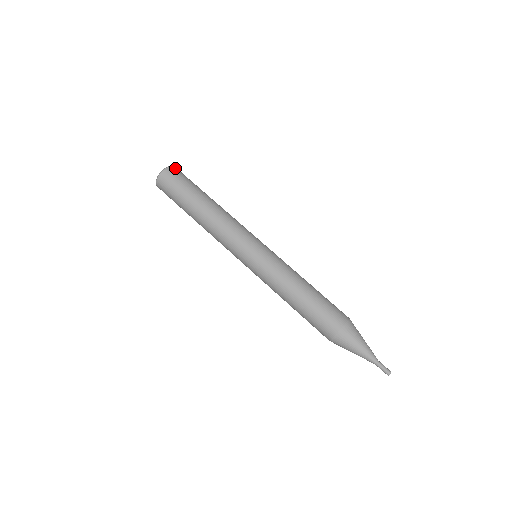
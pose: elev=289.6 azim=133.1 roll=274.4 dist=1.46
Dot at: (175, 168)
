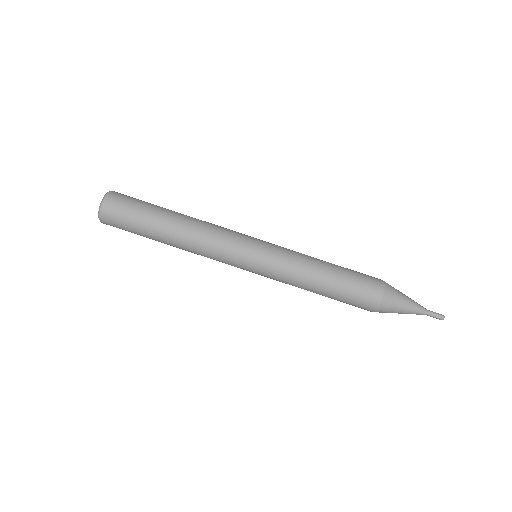
Dot at: occluded
